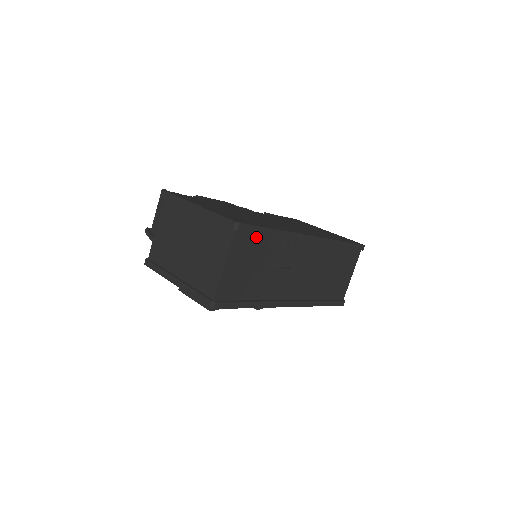
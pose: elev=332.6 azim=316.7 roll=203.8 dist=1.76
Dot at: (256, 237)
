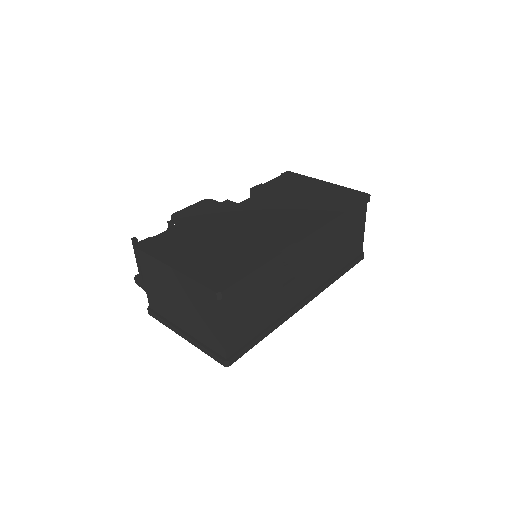
Dot at: (245, 285)
